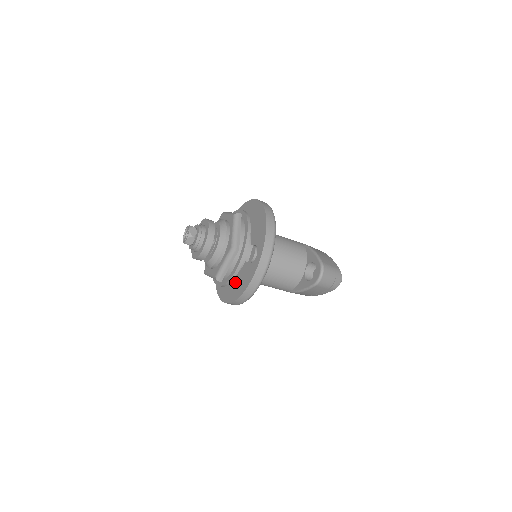
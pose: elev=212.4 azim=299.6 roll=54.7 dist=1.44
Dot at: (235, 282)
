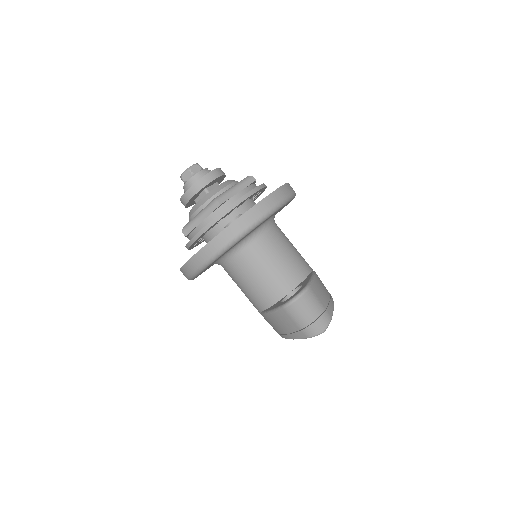
Dot at: occluded
